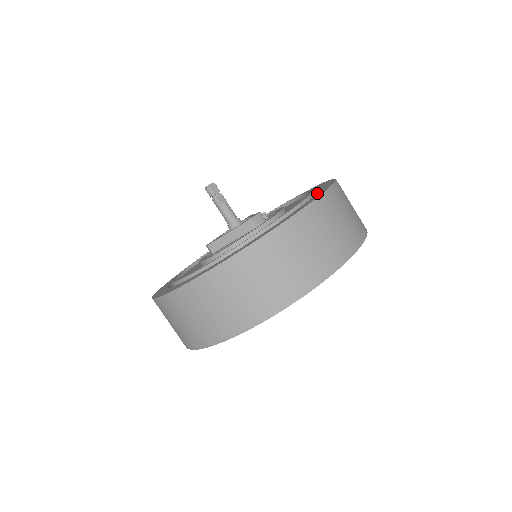
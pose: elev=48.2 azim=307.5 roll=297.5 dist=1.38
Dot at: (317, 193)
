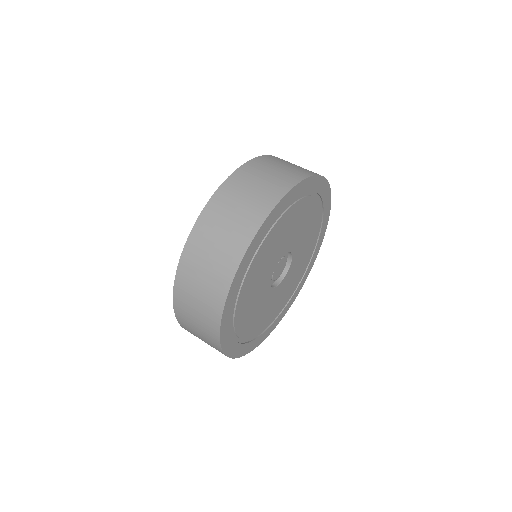
Dot at: occluded
